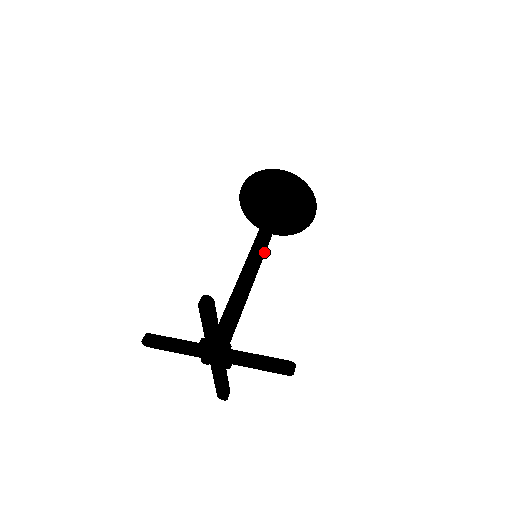
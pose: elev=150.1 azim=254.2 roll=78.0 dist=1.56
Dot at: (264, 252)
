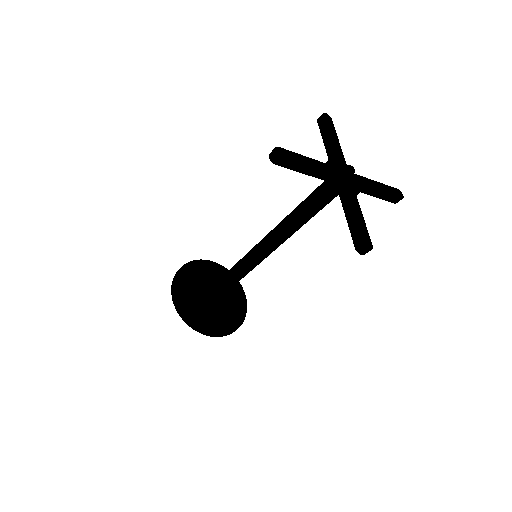
Dot at: occluded
